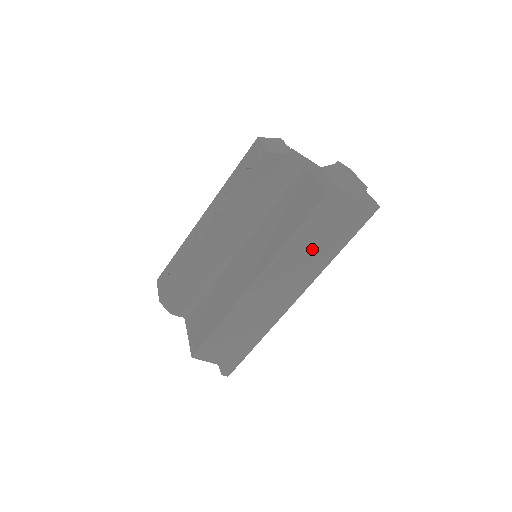
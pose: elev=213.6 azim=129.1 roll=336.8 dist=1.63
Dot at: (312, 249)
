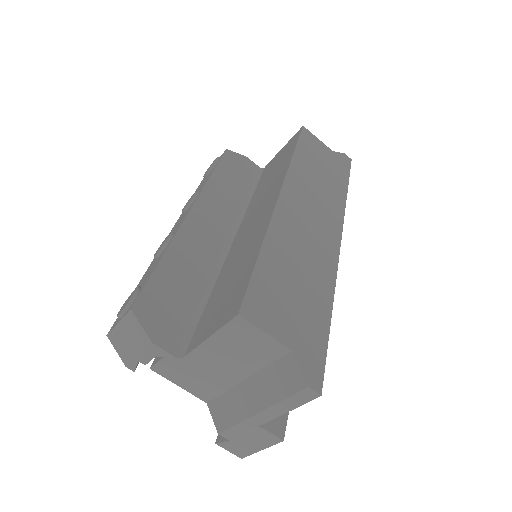
Dot at: (320, 177)
